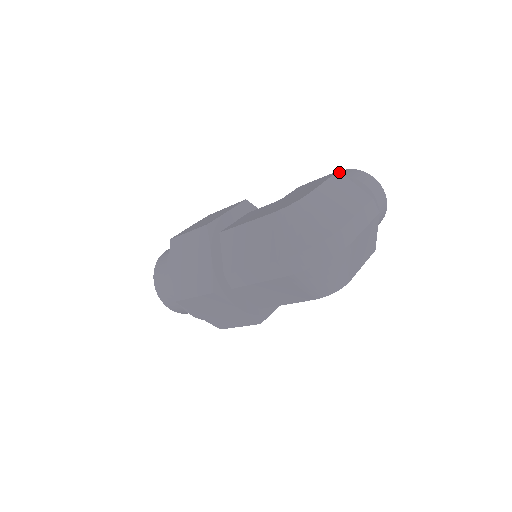
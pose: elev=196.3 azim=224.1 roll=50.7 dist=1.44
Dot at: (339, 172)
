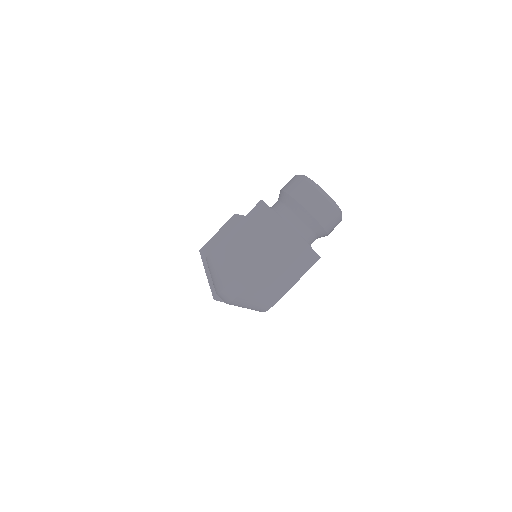
Dot at: (261, 201)
